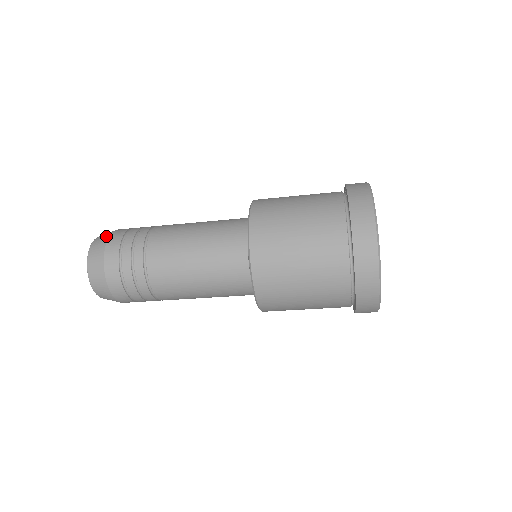
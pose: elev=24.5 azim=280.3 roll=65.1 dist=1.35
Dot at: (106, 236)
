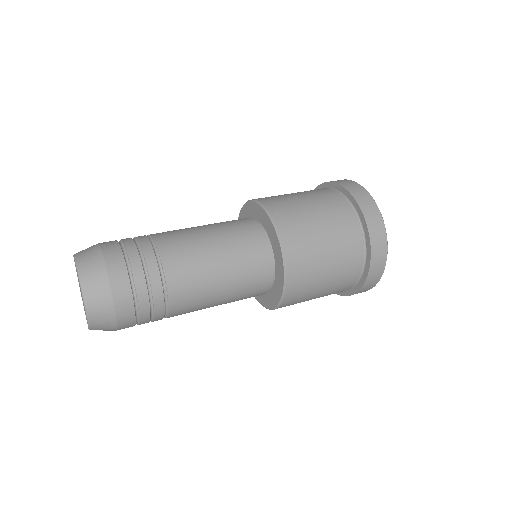
Dot at: (107, 300)
